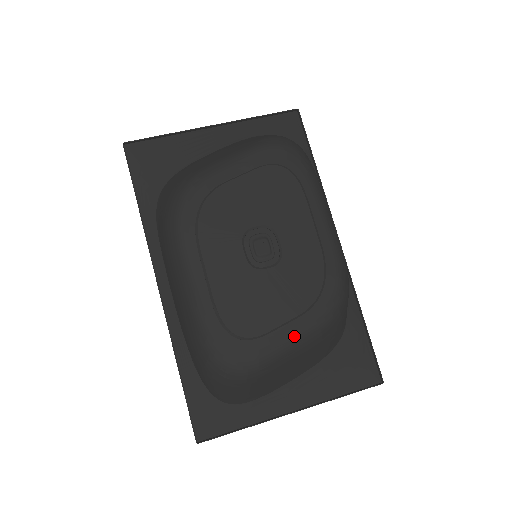
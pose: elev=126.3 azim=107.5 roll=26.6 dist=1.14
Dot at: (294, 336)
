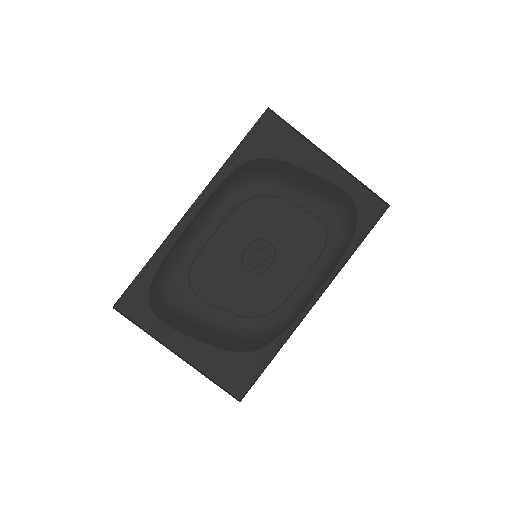
Dot at: (218, 320)
